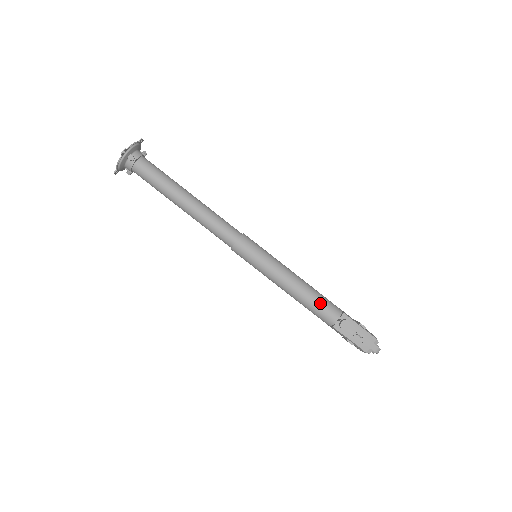
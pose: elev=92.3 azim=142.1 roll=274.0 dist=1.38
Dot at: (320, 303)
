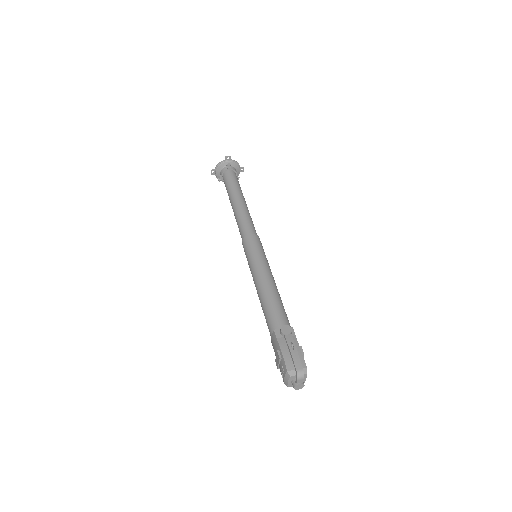
Dot at: (278, 307)
